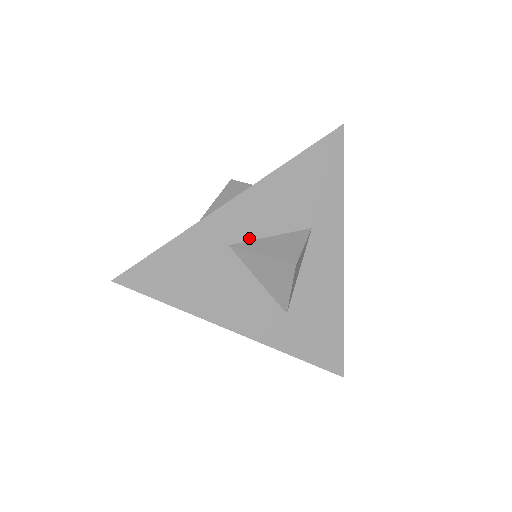
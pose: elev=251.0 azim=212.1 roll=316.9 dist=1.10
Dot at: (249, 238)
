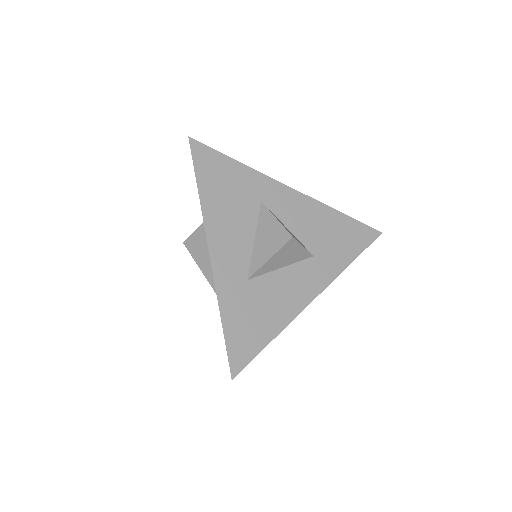
Dot at: (275, 213)
